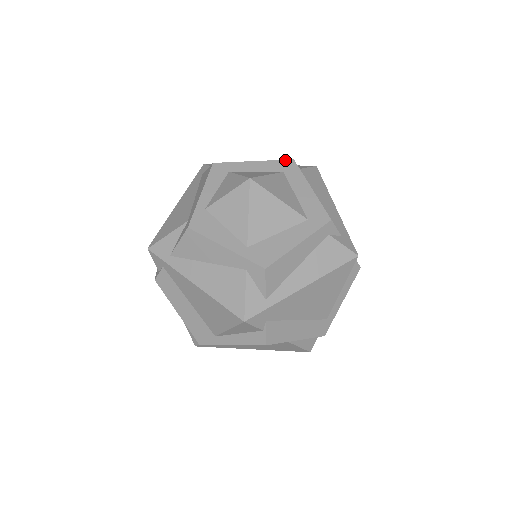
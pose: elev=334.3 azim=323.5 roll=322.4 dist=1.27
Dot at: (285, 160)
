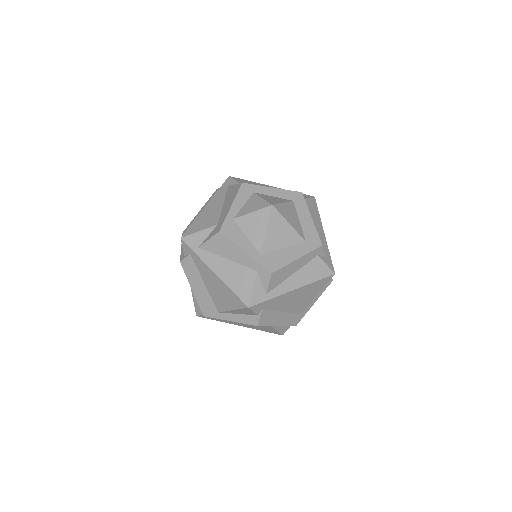
Dot at: (296, 191)
